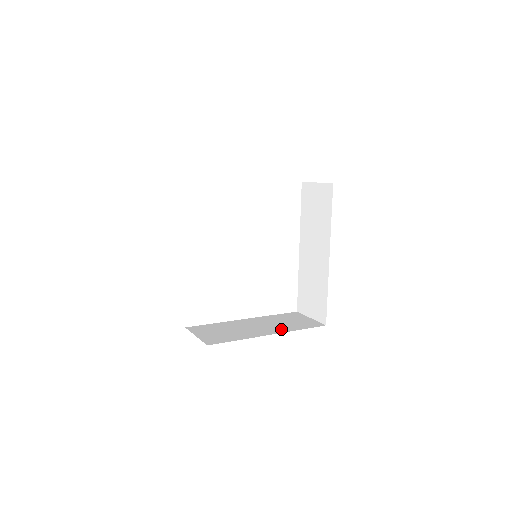
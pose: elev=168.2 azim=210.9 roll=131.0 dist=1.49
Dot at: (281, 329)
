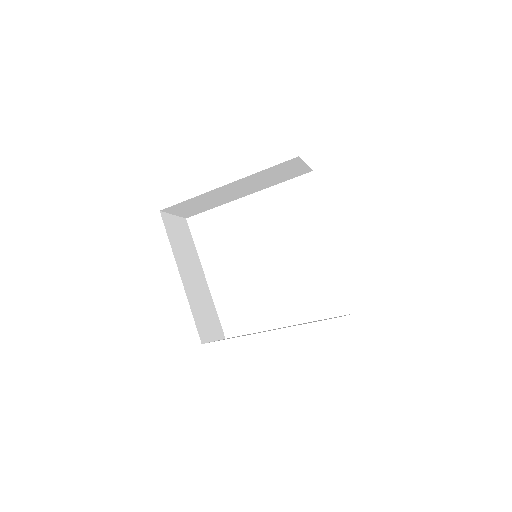
Dot at: occluded
